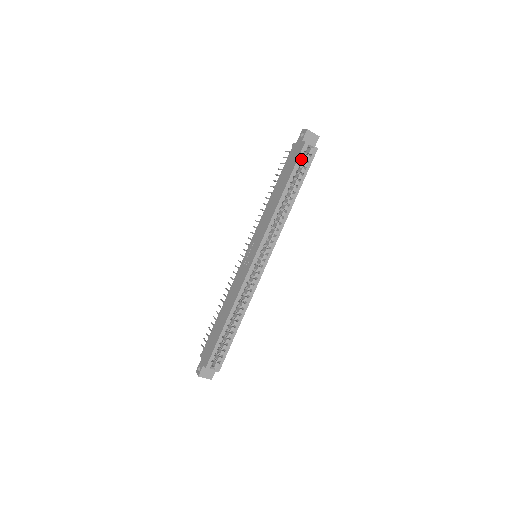
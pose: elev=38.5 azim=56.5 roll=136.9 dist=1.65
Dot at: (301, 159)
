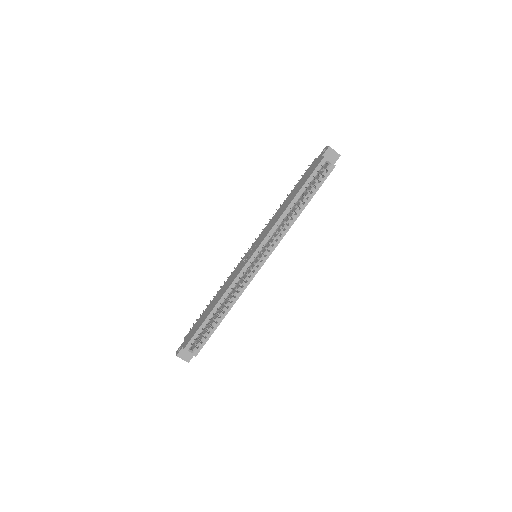
Dot at: (317, 173)
